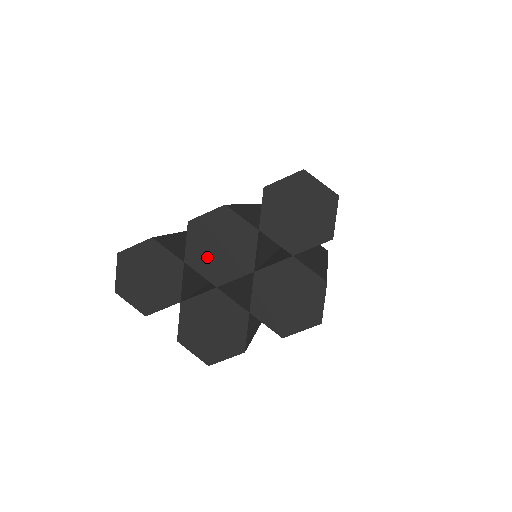
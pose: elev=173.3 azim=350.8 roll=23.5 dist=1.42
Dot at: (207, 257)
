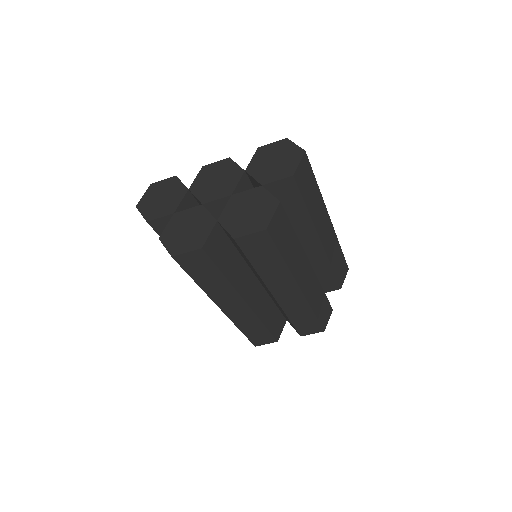
Dot at: (205, 186)
